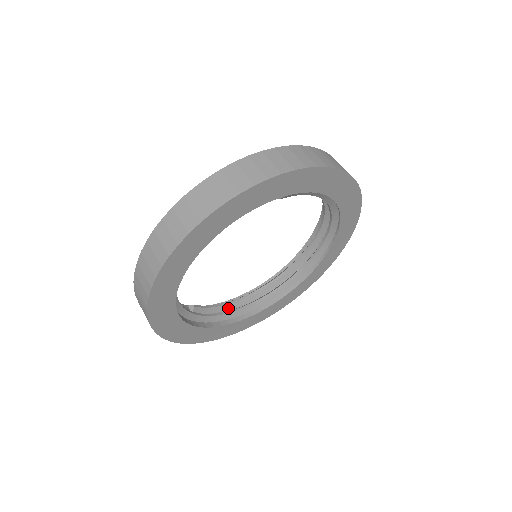
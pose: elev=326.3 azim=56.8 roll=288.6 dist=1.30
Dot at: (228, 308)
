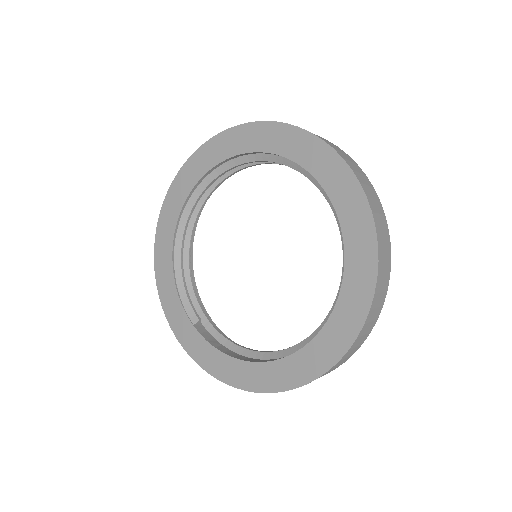
Dot at: (183, 277)
